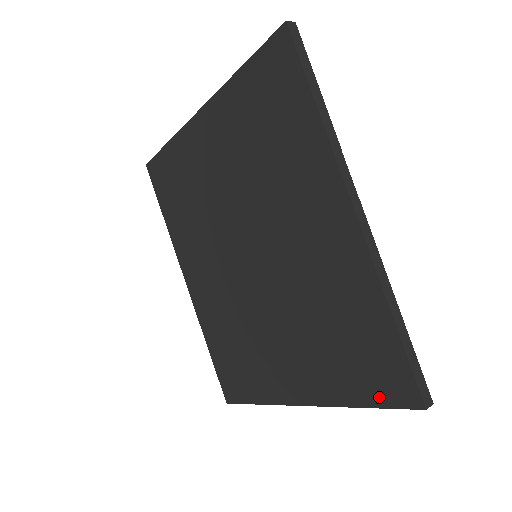
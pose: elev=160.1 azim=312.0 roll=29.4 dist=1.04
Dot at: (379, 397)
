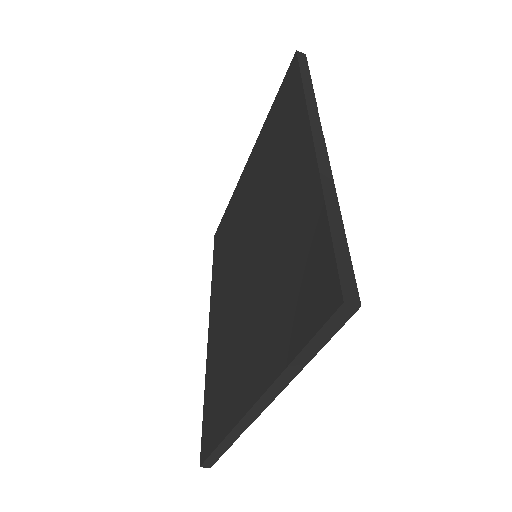
Dot at: (308, 326)
